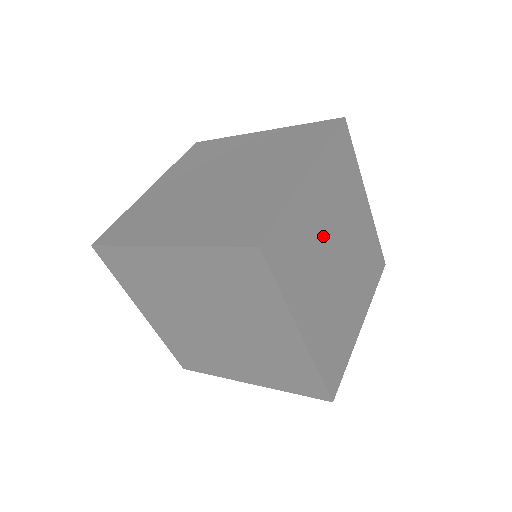
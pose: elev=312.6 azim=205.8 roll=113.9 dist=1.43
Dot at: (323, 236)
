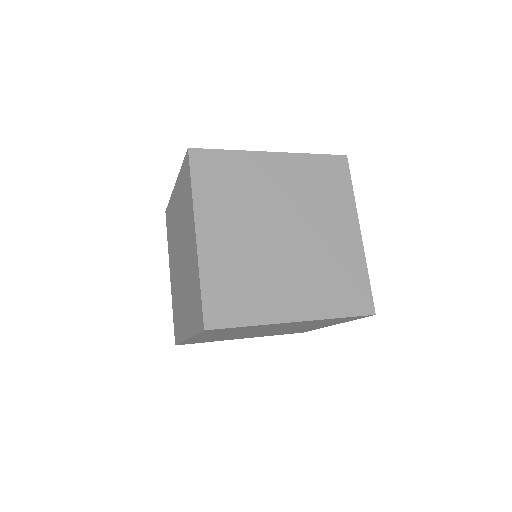
Dot at: (268, 200)
